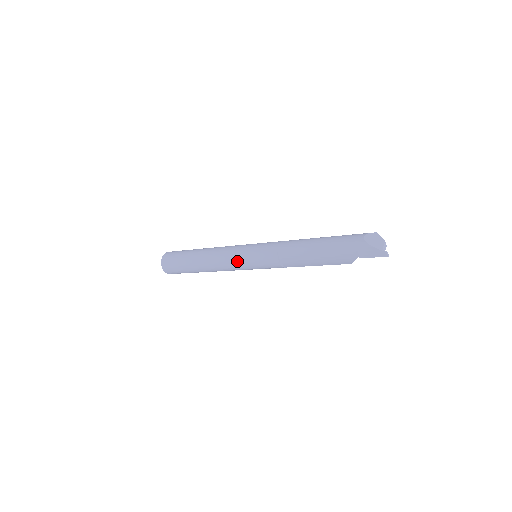
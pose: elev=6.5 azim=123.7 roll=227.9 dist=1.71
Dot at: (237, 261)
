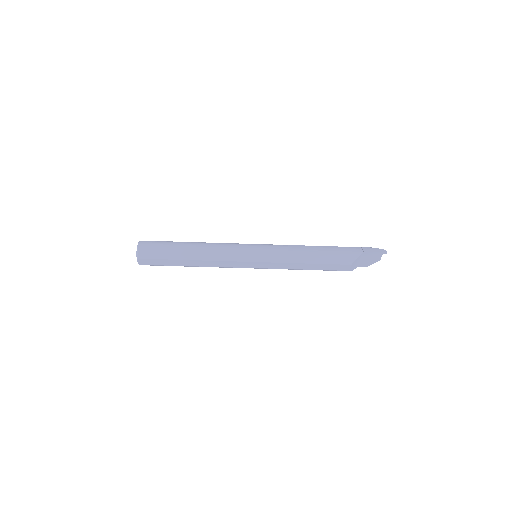
Dot at: (242, 244)
